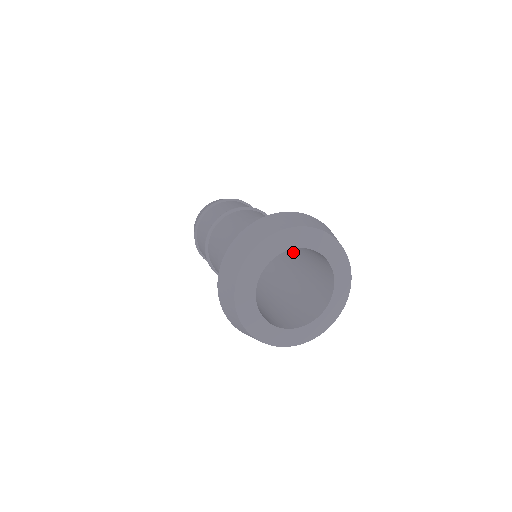
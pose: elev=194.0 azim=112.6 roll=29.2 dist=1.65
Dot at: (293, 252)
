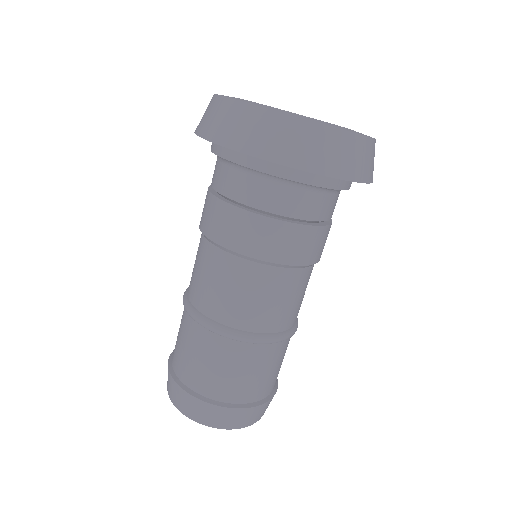
Dot at: occluded
